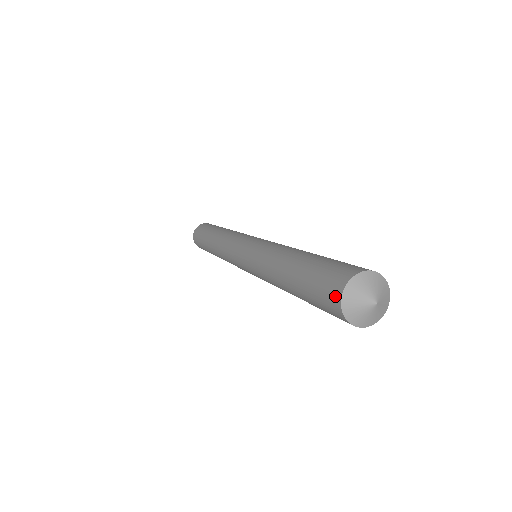
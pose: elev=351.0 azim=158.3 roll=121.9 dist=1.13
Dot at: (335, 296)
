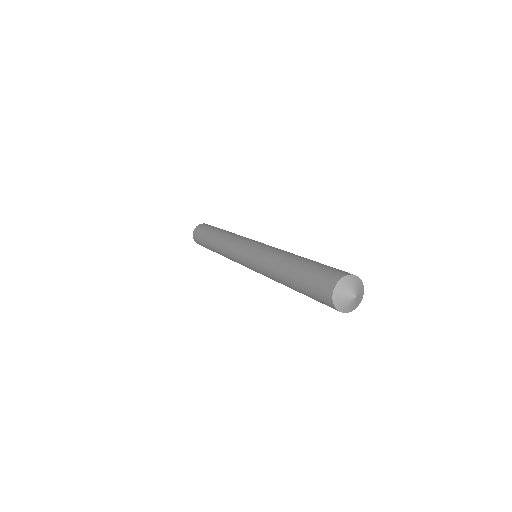
Dot at: (329, 287)
